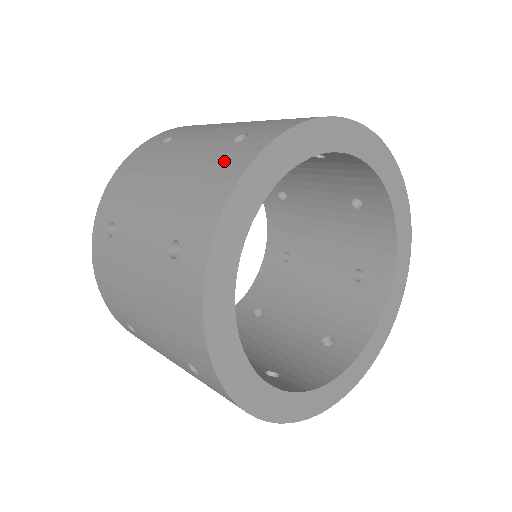
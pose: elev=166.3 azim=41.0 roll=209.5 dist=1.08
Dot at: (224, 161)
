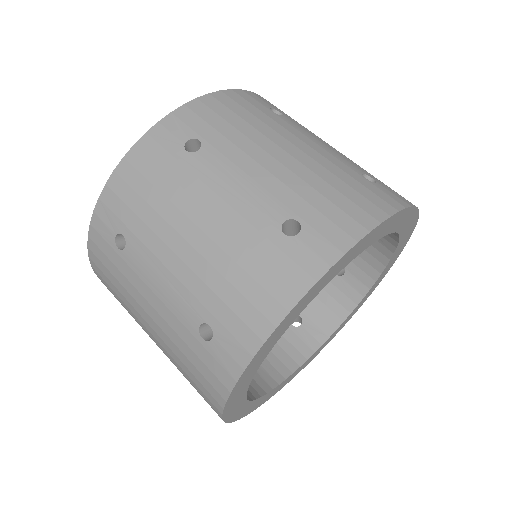
Dot at: (274, 265)
